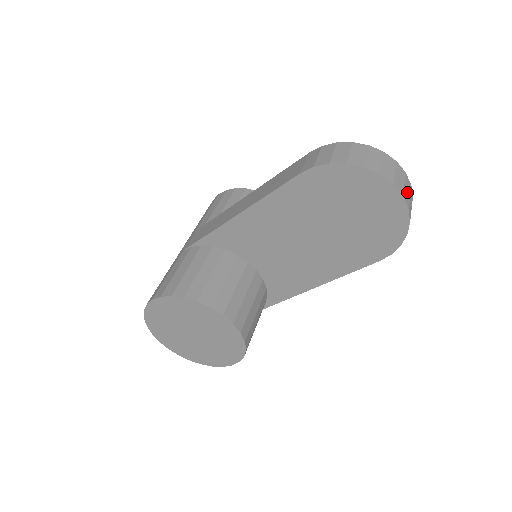
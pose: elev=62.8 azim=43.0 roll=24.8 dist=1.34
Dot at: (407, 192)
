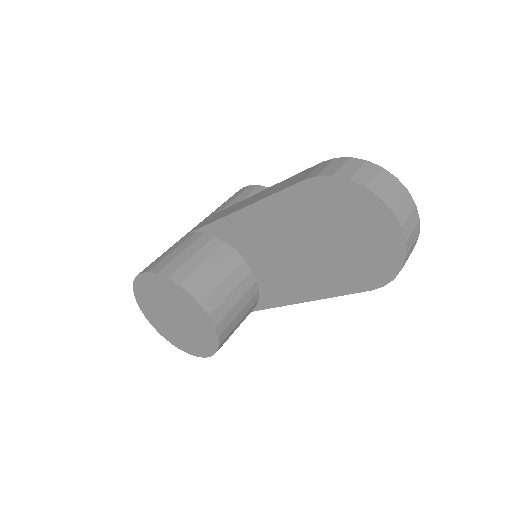
Dot at: (410, 224)
